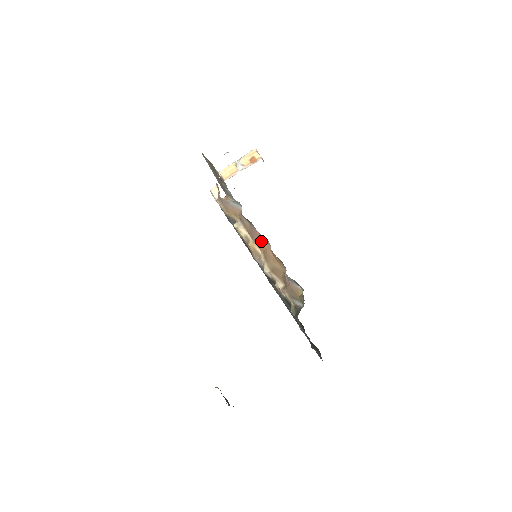
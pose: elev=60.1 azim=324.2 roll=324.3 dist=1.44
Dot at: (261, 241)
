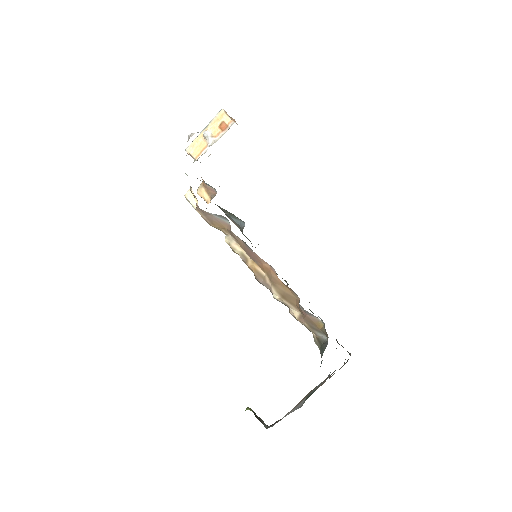
Dot at: (262, 263)
